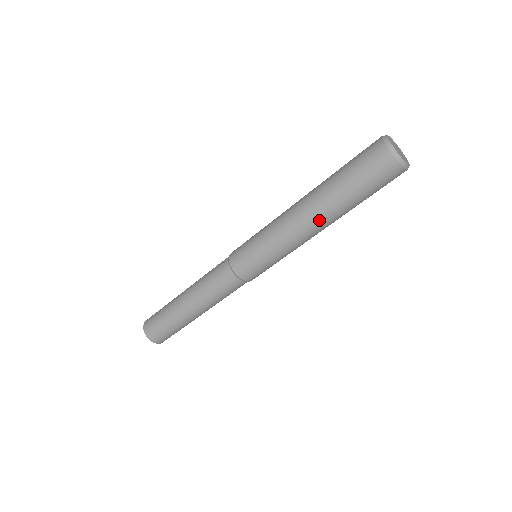
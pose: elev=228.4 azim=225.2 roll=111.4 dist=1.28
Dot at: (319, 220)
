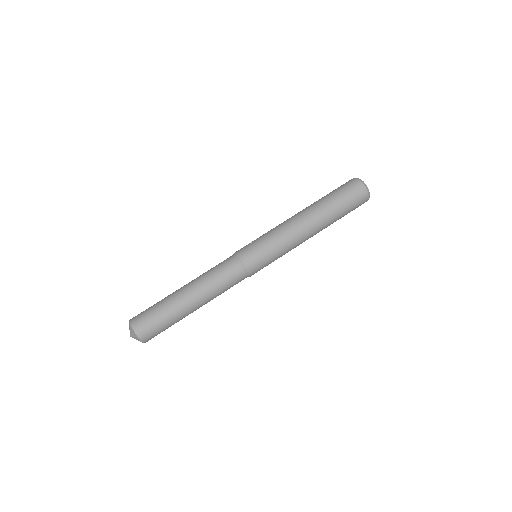
Dot at: (315, 224)
